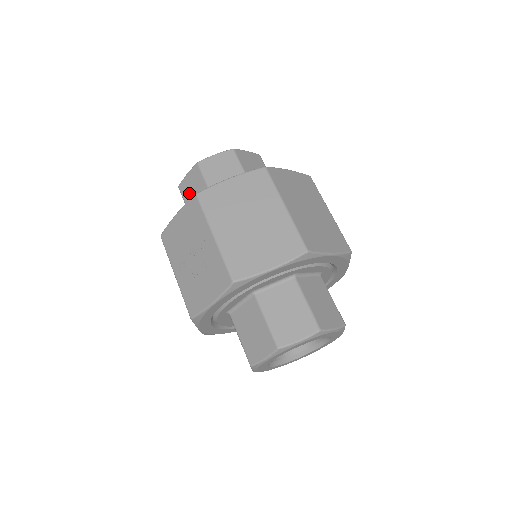
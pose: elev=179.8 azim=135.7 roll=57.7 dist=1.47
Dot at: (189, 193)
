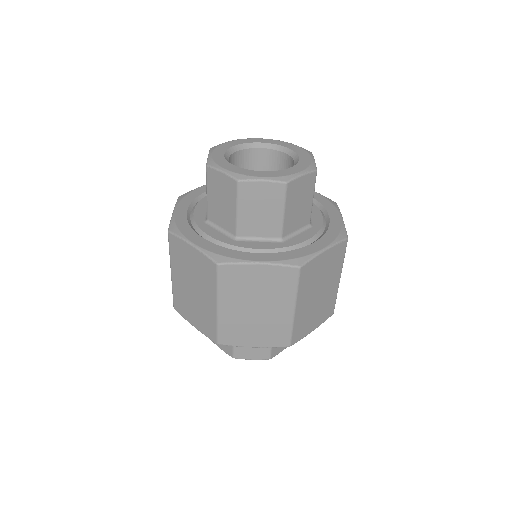
Dot at: occluded
